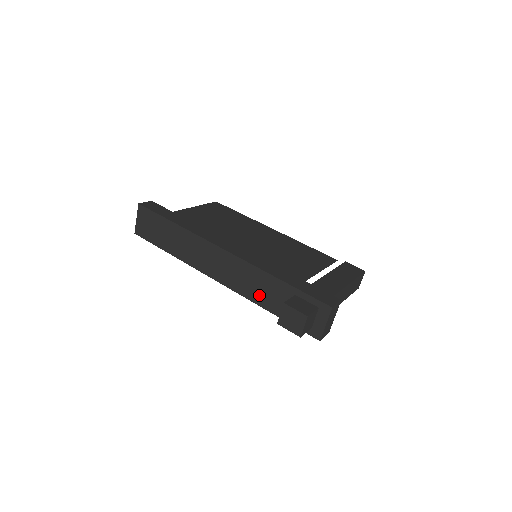
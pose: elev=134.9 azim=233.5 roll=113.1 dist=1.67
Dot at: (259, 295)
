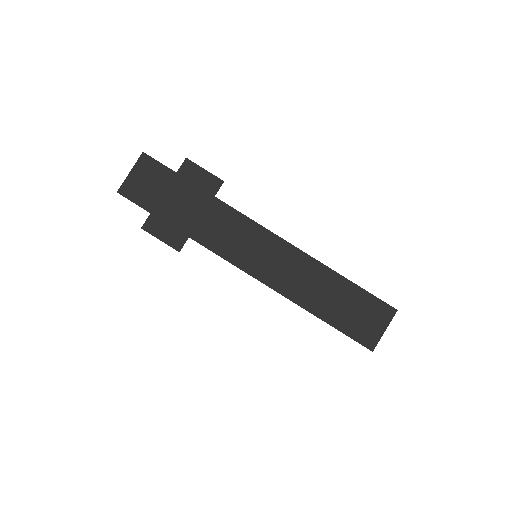
Dot at: occluded
